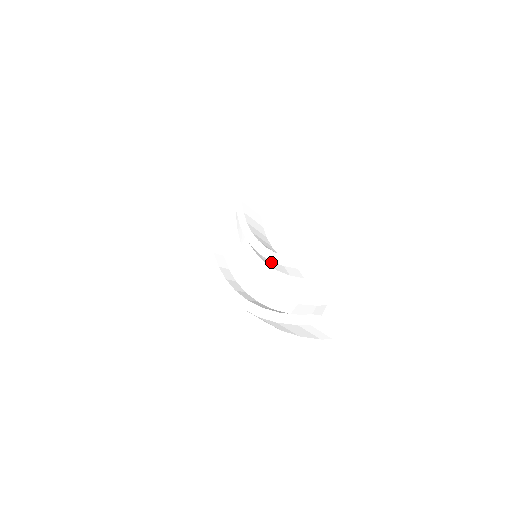
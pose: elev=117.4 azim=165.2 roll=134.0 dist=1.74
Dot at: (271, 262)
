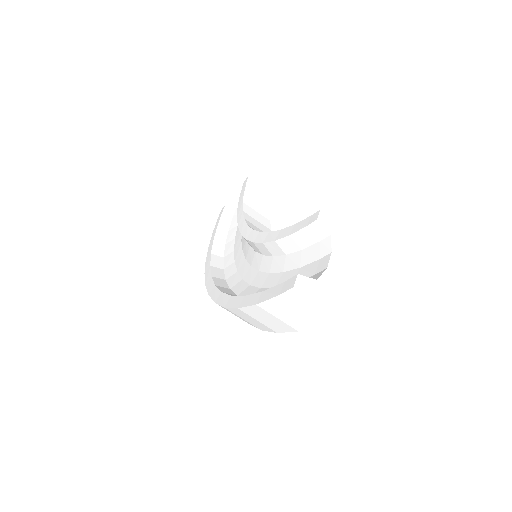
Dot at: (263, 245)
